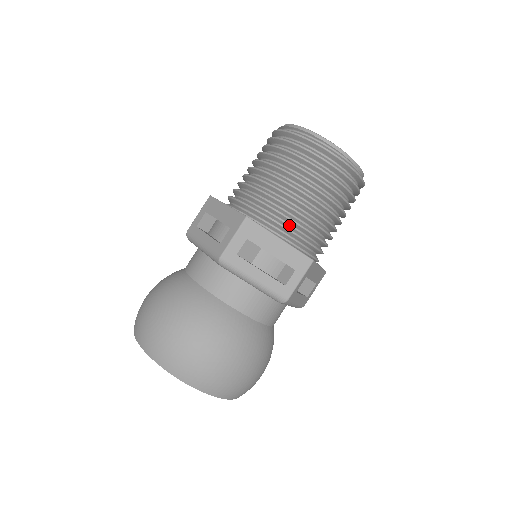
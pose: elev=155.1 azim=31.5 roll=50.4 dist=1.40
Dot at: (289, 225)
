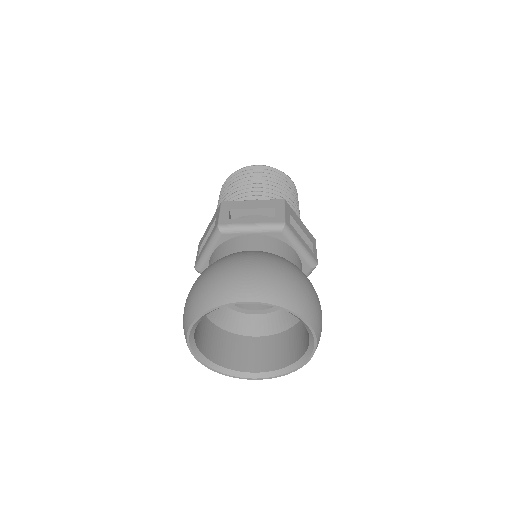
Dot at: occluded
